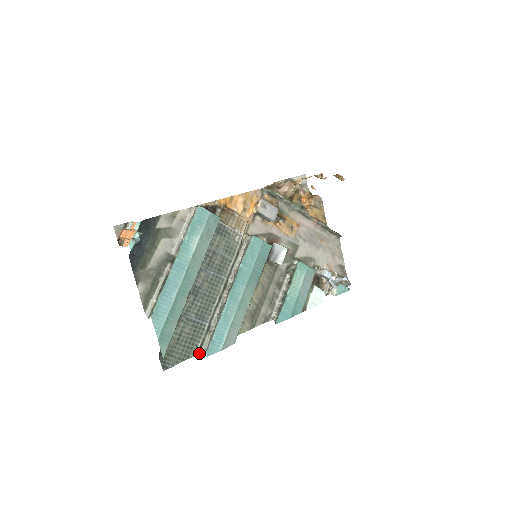
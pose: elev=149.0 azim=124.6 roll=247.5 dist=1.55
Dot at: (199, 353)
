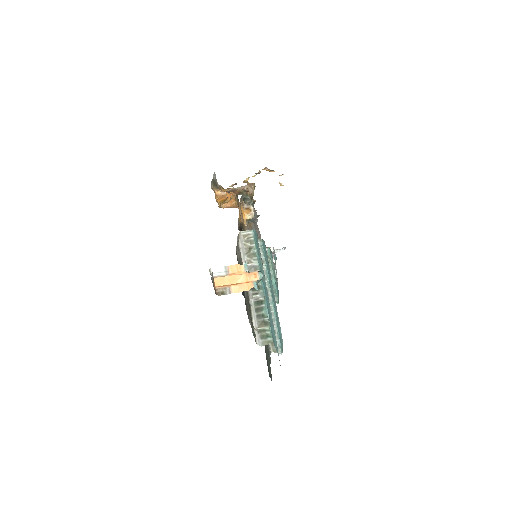
Dot at: occluded
